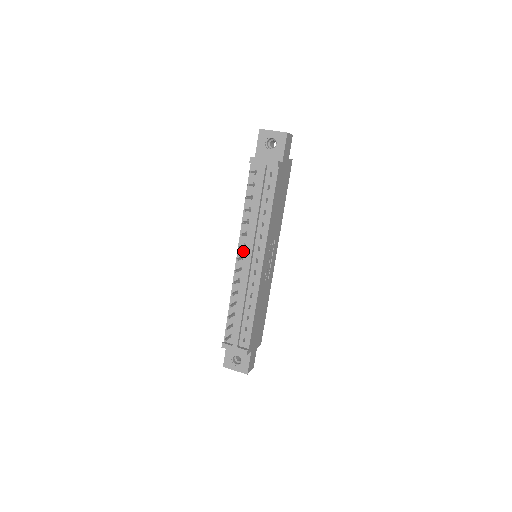
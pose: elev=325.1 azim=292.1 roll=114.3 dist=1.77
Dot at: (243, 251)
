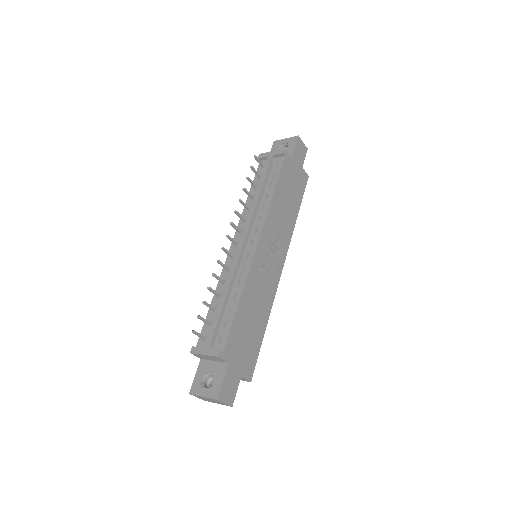
Dot at: (239, 238)
